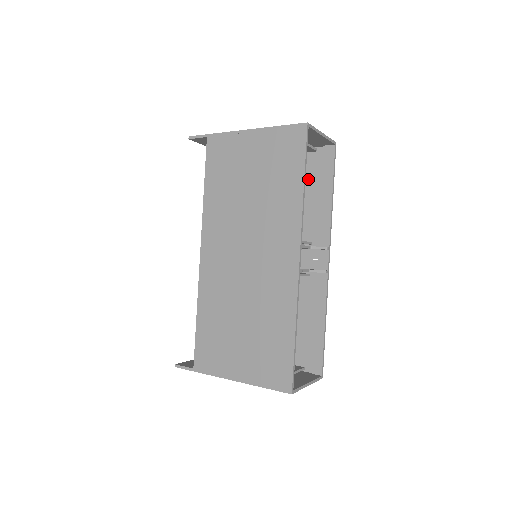
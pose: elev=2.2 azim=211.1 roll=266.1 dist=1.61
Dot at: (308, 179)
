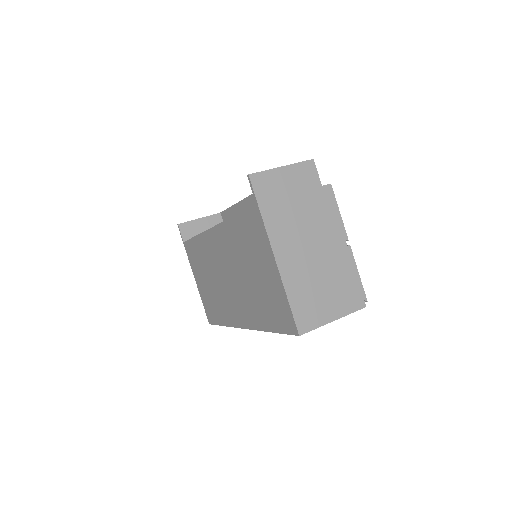
Dot at: occluded
